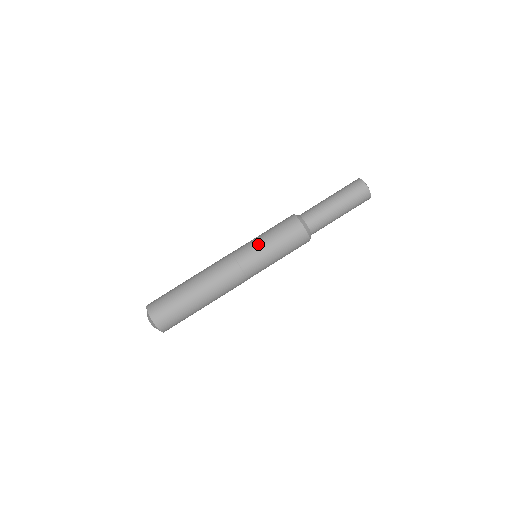
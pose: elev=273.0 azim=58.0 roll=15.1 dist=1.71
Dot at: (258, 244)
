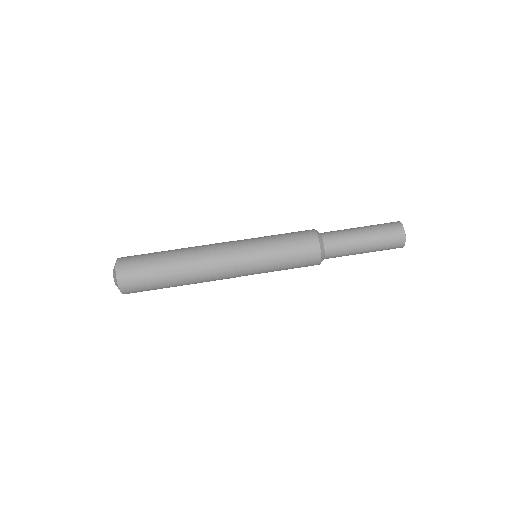
Dot at: (266, 259)
